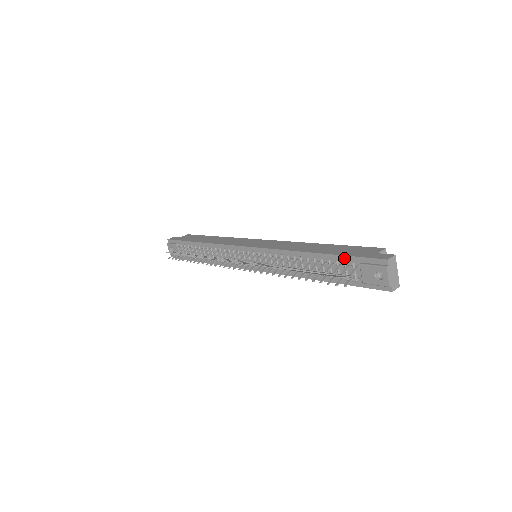
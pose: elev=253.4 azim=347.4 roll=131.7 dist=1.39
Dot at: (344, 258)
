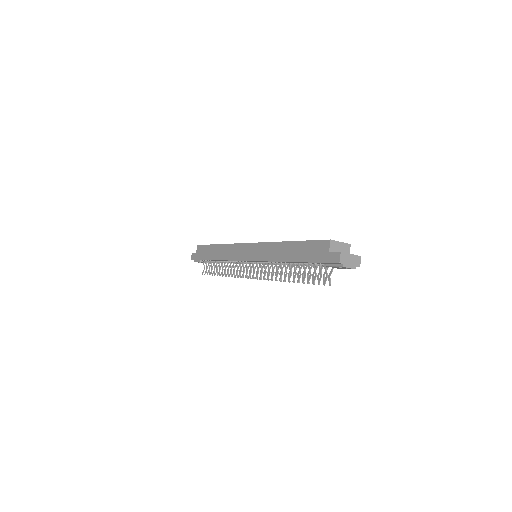
Dot at: occluded
